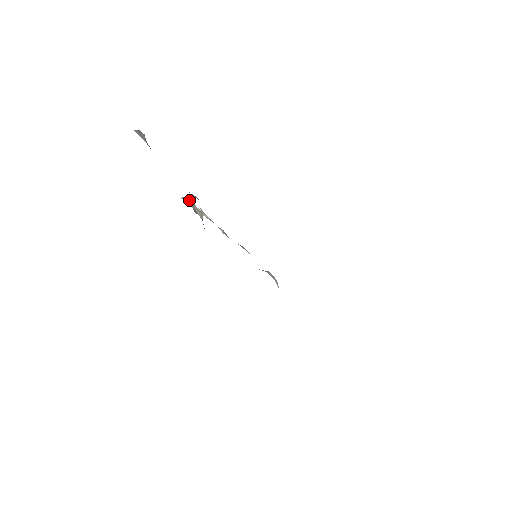
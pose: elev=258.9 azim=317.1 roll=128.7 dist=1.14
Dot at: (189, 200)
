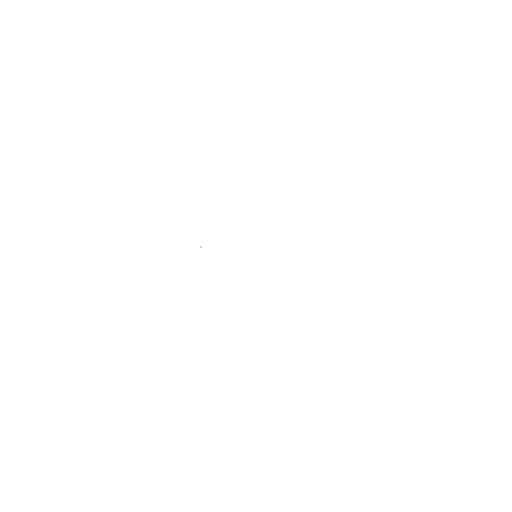
Dot at: occluded
